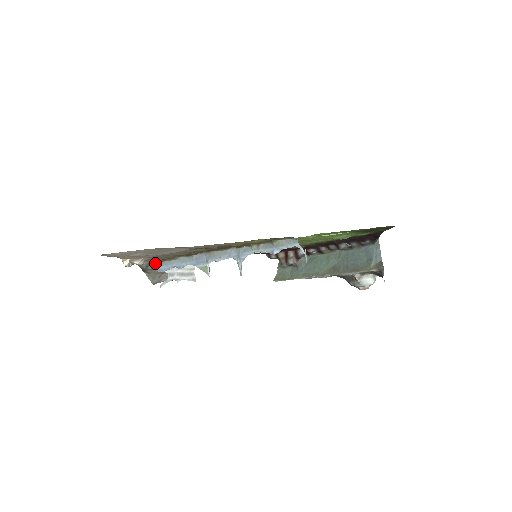
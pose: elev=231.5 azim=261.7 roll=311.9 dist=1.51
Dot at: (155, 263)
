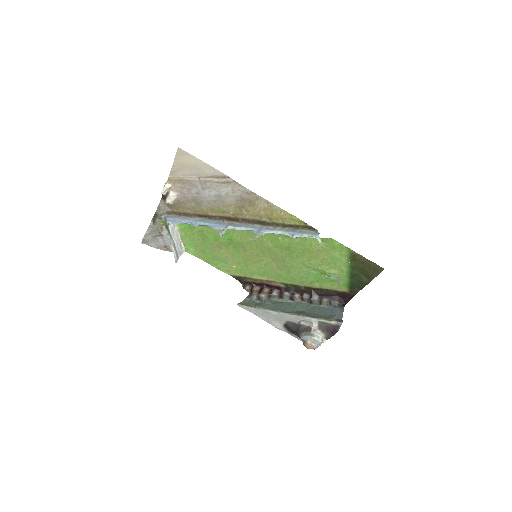
Dot at: (172, 215)
